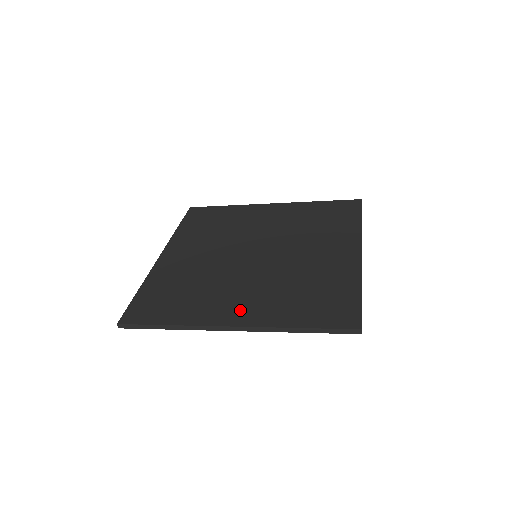
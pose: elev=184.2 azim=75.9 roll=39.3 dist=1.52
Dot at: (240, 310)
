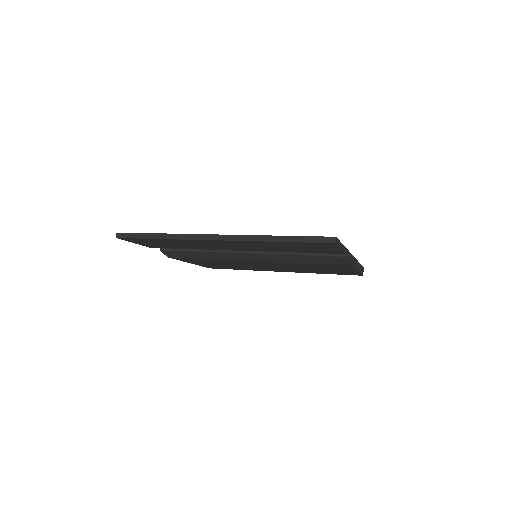
Dot at: occluded
